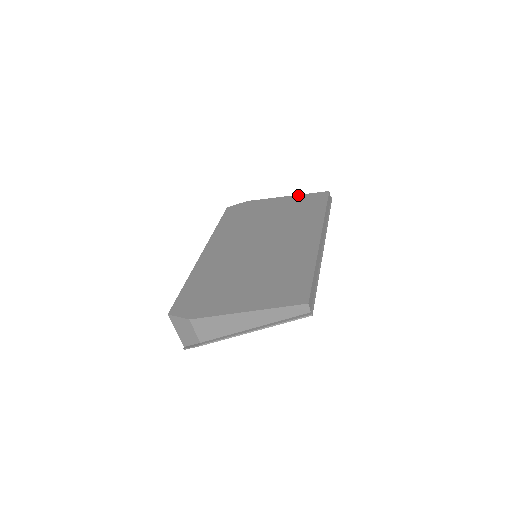
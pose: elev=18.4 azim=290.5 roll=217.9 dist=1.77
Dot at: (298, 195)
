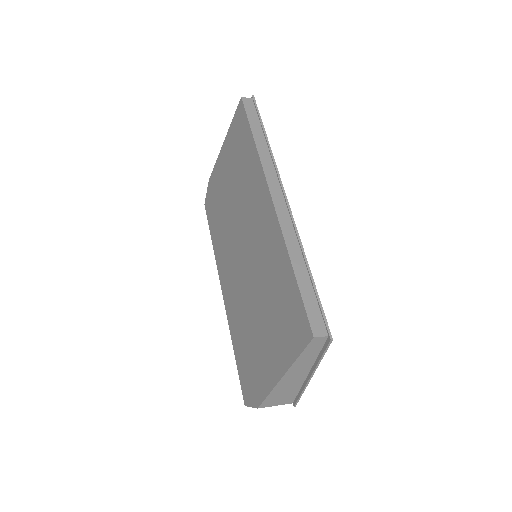
Dot at: (227, 133)
